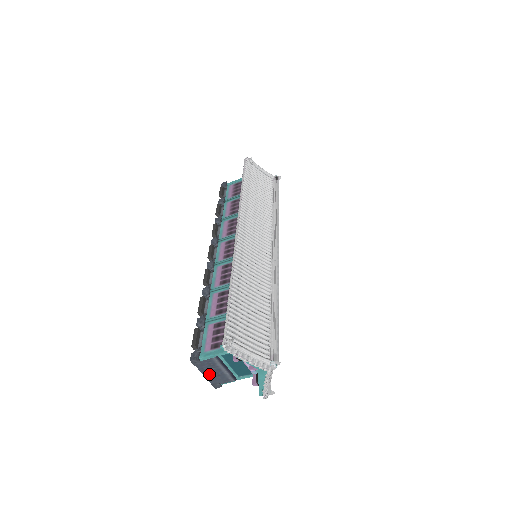
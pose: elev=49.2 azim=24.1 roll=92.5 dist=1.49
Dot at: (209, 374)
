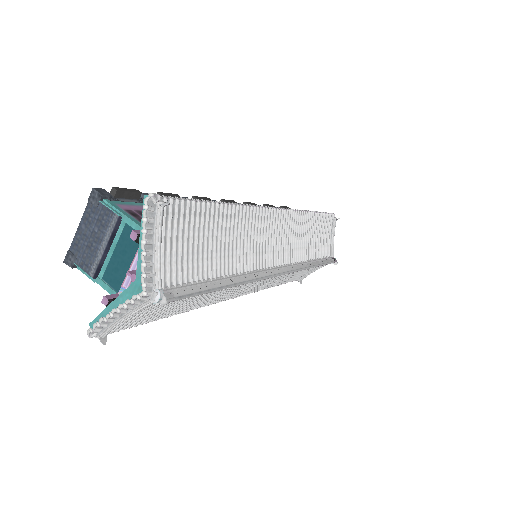
Dot at: (84, 233)
